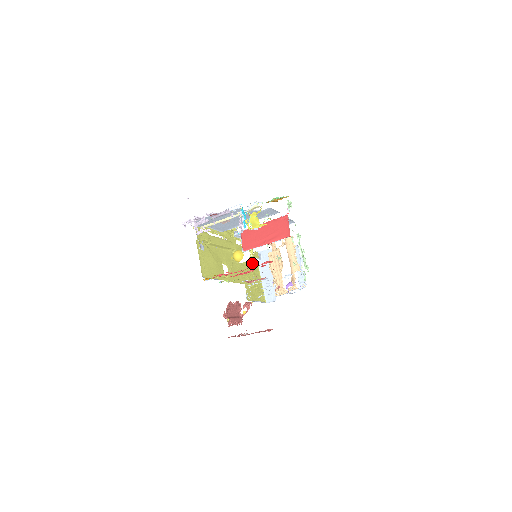
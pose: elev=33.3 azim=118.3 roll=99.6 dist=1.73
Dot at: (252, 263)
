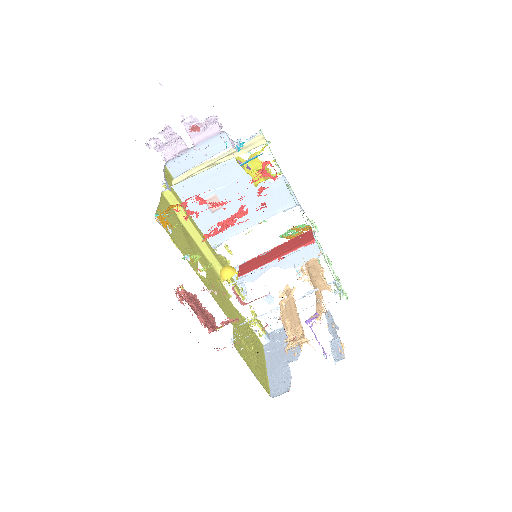
Dot at: (253, 334)
